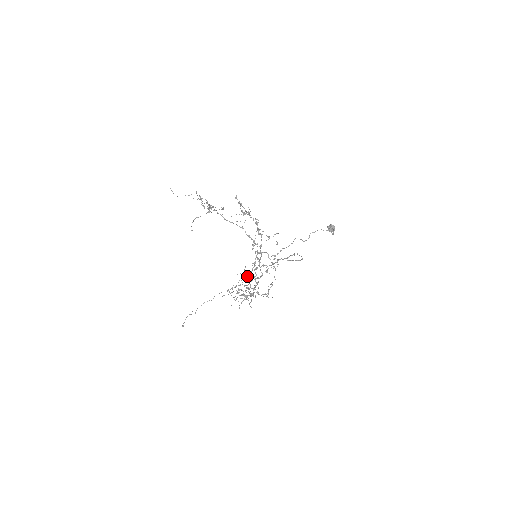
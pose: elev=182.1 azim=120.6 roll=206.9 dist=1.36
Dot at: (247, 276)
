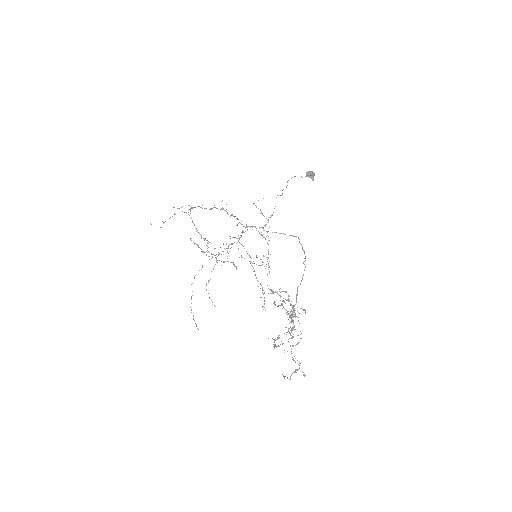
Dot at: occluded
